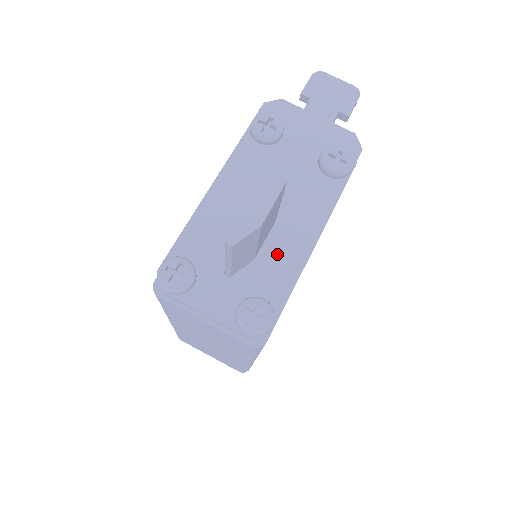
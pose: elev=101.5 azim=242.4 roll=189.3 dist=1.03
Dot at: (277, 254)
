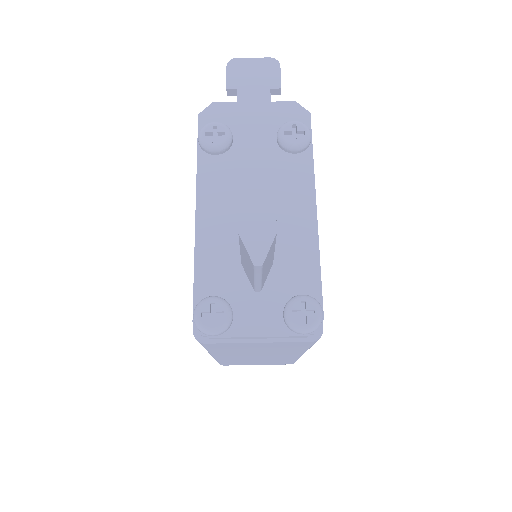
Dot at: (290, 248)
